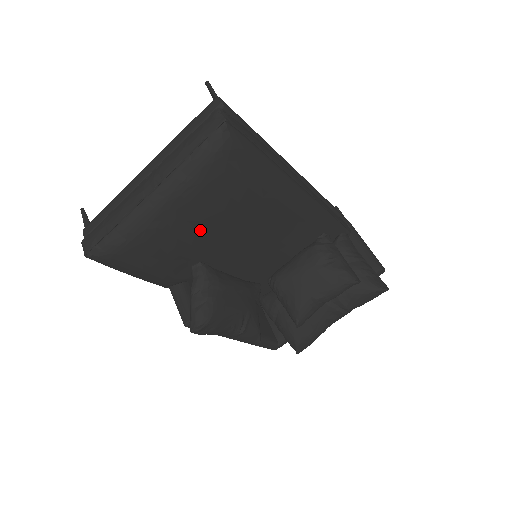
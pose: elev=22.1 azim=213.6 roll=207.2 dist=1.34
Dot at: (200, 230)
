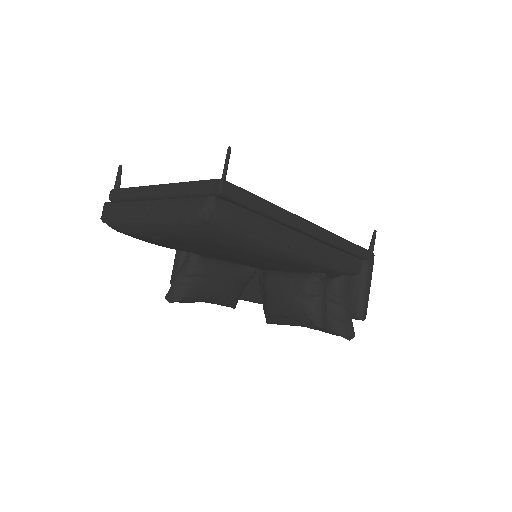
Dot at: (189, 247)
